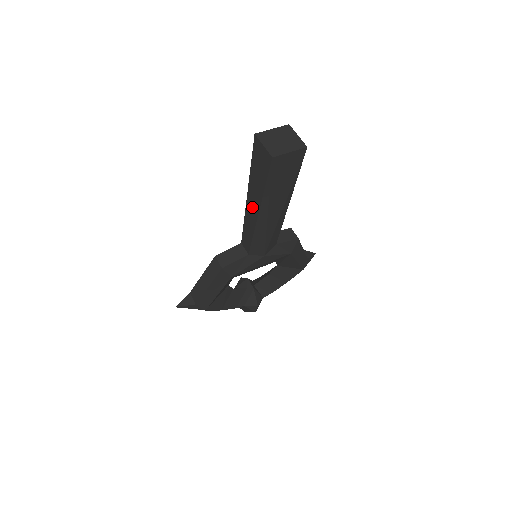
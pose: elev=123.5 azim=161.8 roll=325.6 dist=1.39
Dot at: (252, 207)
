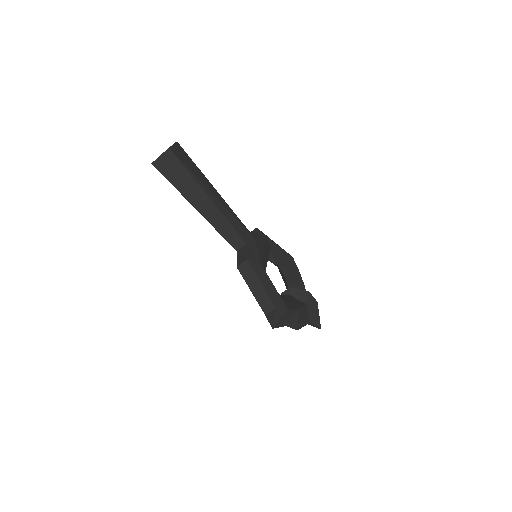
Dot at: (204, 206)
